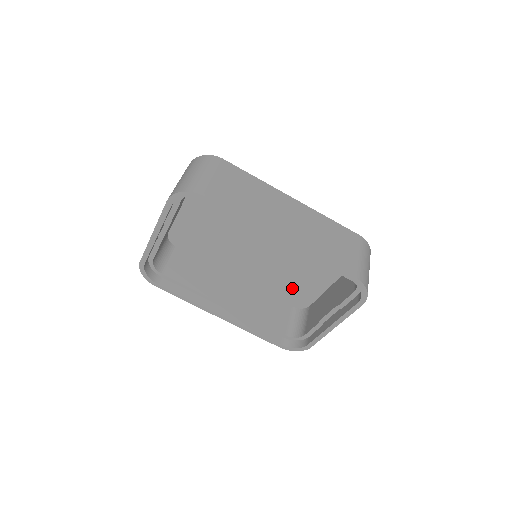
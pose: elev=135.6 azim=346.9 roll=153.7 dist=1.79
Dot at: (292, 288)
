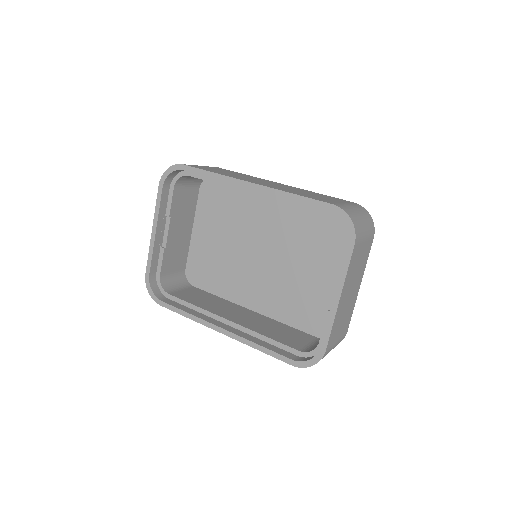
Dot at: (309, 305)
